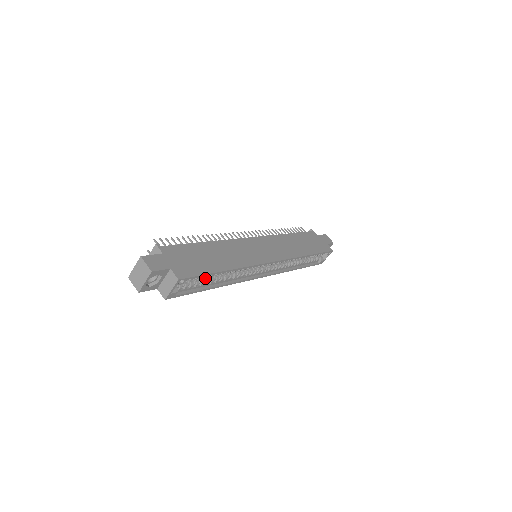
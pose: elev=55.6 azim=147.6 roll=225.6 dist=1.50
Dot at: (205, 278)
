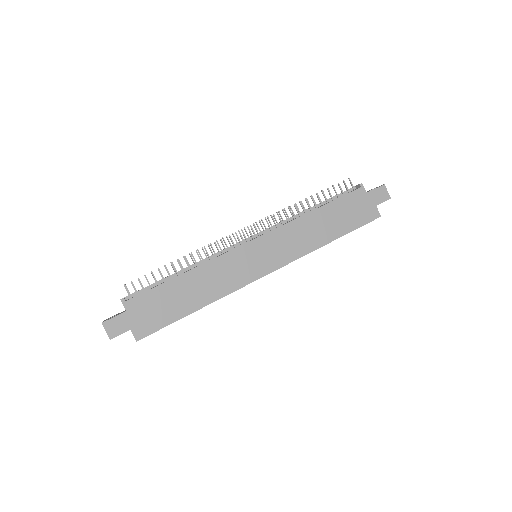
Dot at: occluded
